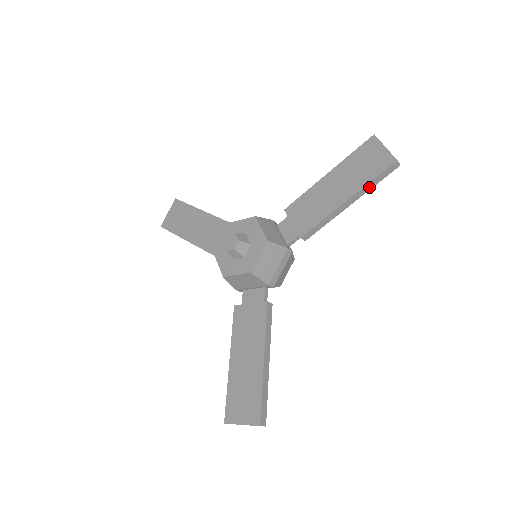
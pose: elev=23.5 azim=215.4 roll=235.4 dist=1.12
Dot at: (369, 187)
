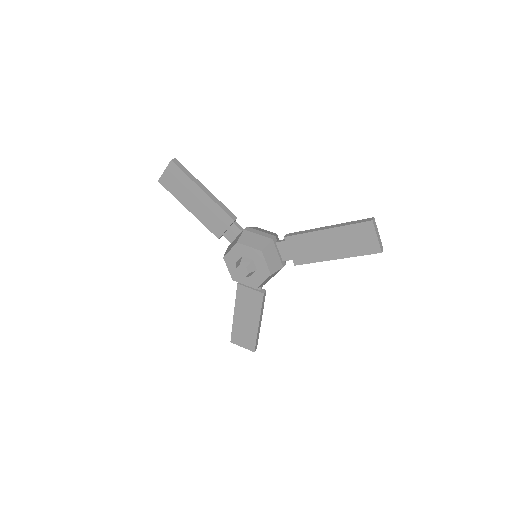
Dot at: (355, 254)
